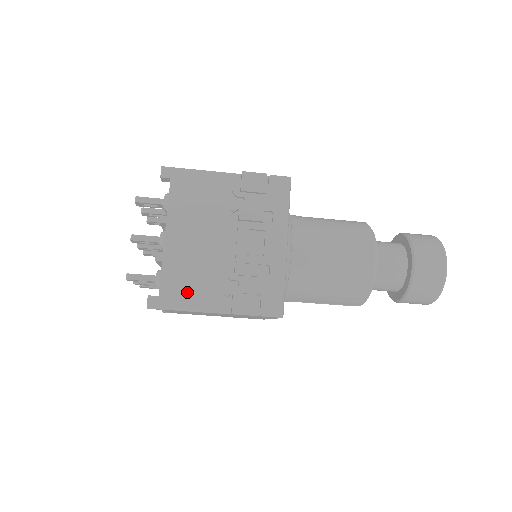
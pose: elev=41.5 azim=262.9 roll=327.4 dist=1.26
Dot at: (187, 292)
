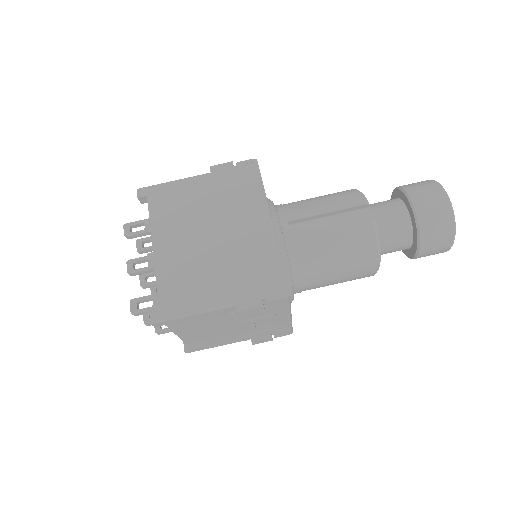
Dot at: occluded
